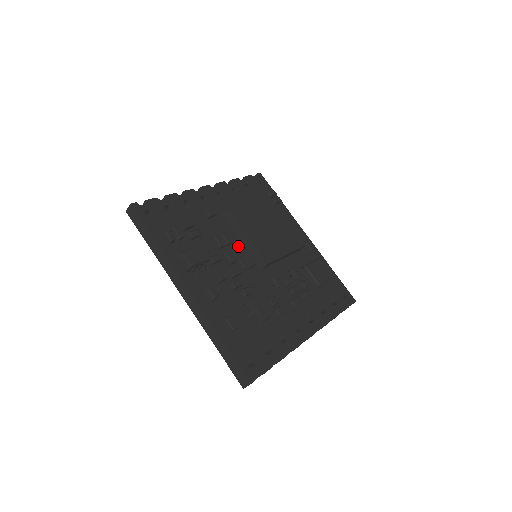
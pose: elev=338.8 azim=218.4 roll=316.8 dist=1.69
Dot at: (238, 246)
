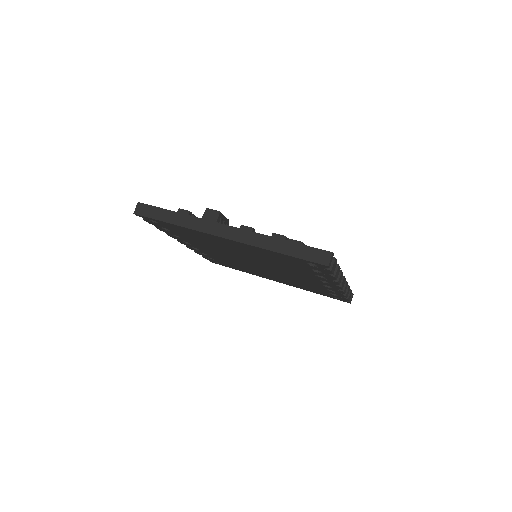
Dot at: occluded
